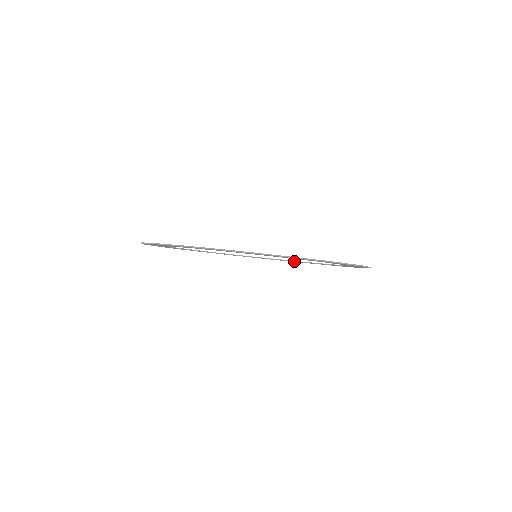
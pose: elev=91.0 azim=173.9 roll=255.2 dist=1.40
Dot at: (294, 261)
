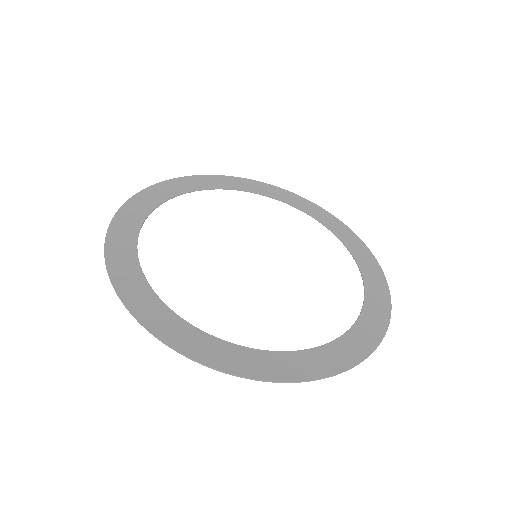
Dot at: occluded
